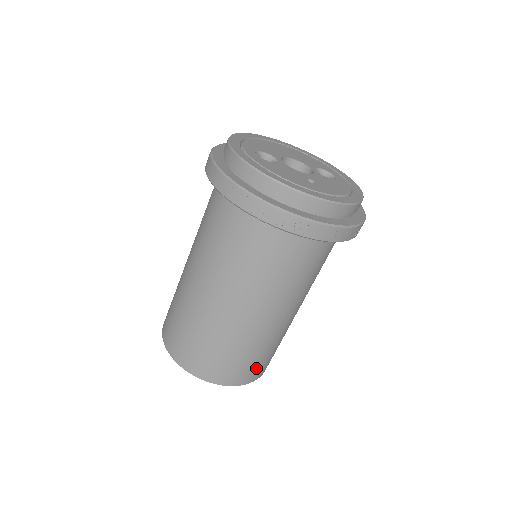
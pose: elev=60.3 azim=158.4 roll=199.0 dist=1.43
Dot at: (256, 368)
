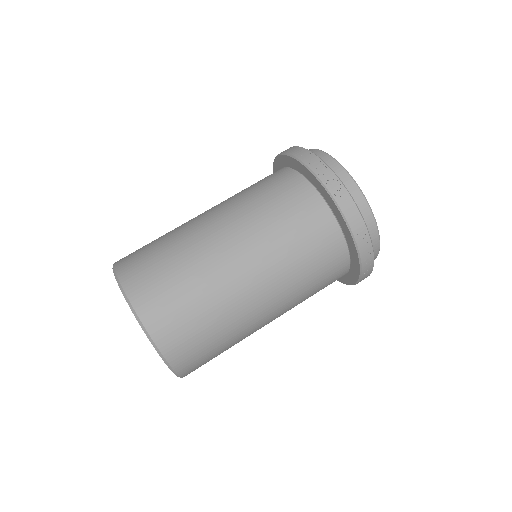
Dot at: (187, 340)
